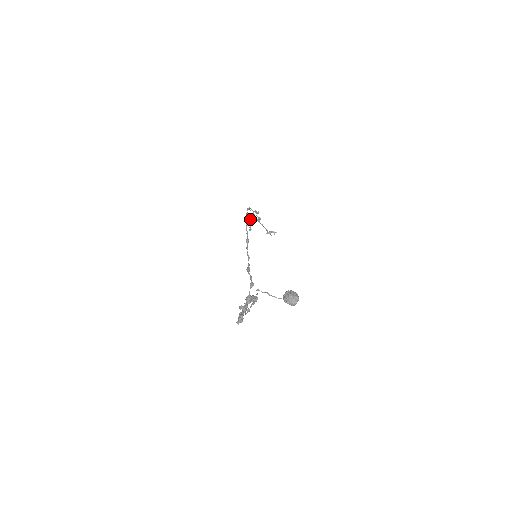
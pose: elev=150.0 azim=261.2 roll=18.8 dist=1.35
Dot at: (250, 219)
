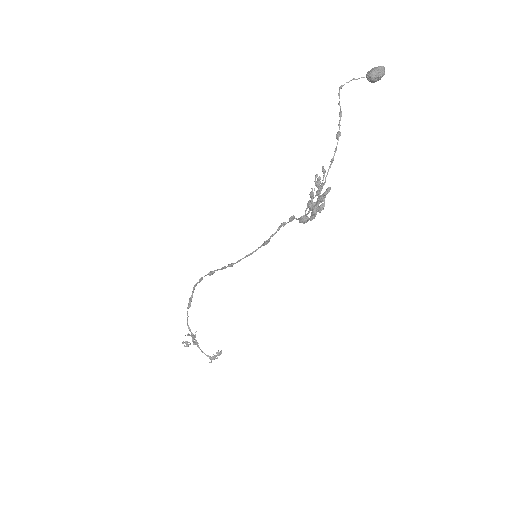
Dot at: (188, 335)
